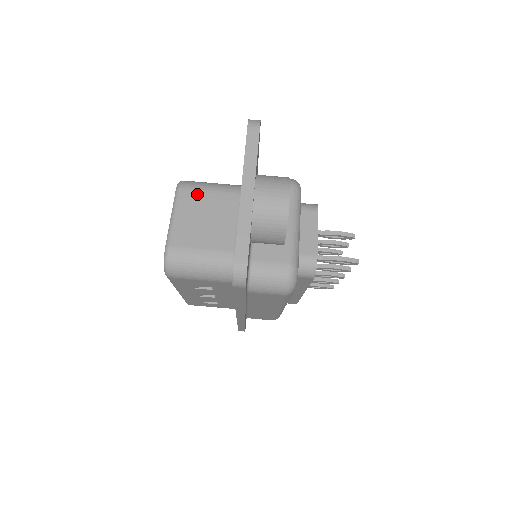
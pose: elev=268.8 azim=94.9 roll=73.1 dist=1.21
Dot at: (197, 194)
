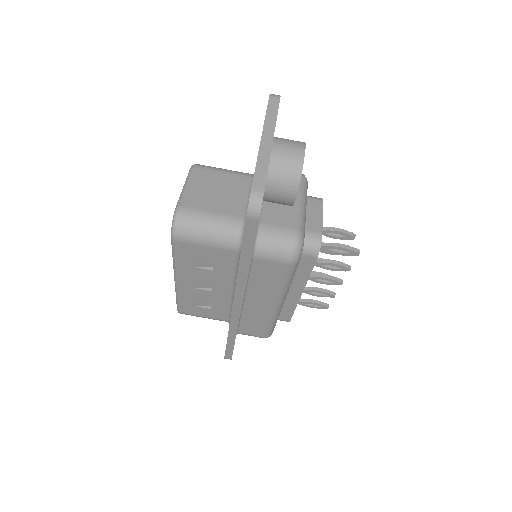
Dot at: (210, 172)
